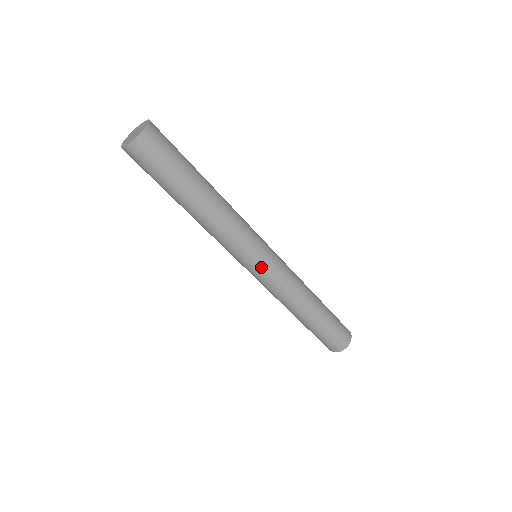
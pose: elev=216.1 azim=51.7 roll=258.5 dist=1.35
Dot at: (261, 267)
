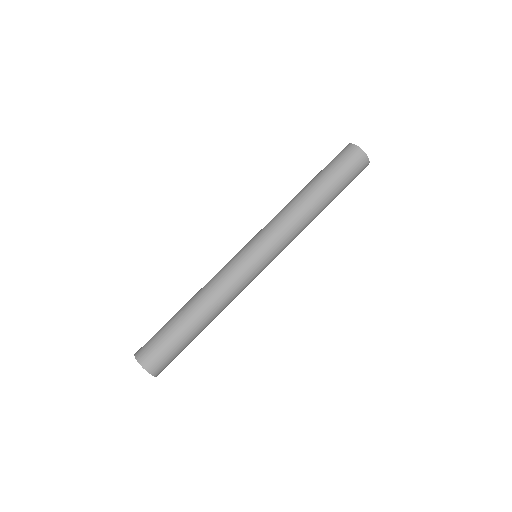
Dot at: occluded
